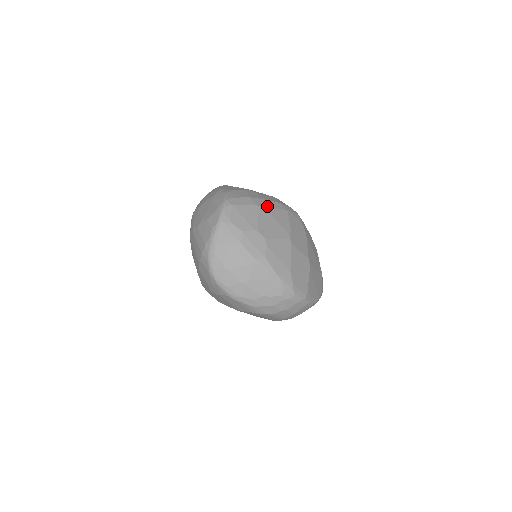
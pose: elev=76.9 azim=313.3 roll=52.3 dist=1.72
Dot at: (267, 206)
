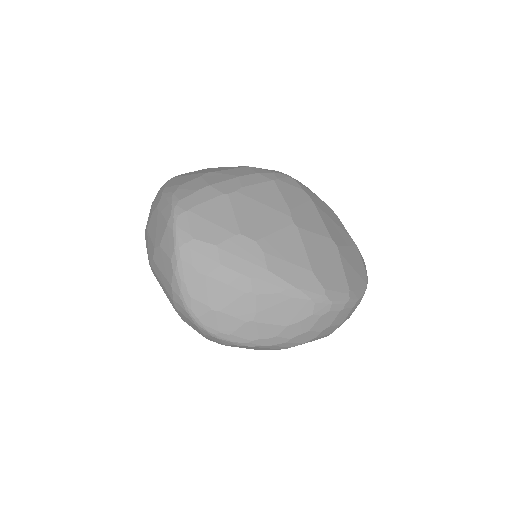
Dot at: (240, 187)
